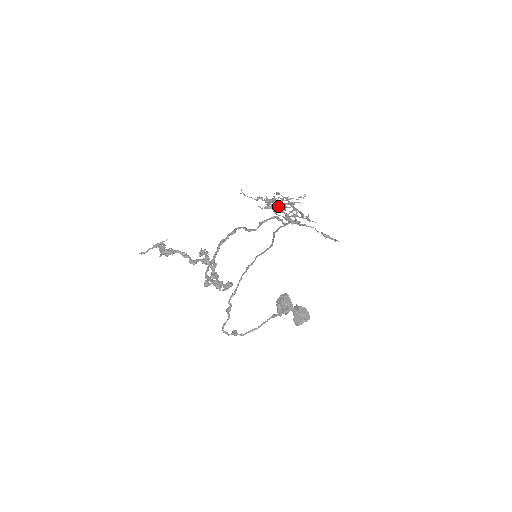
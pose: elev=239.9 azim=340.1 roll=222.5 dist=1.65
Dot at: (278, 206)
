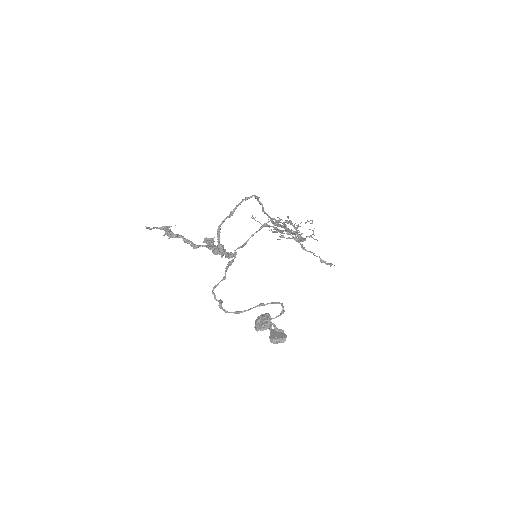
Dot at: occluded
